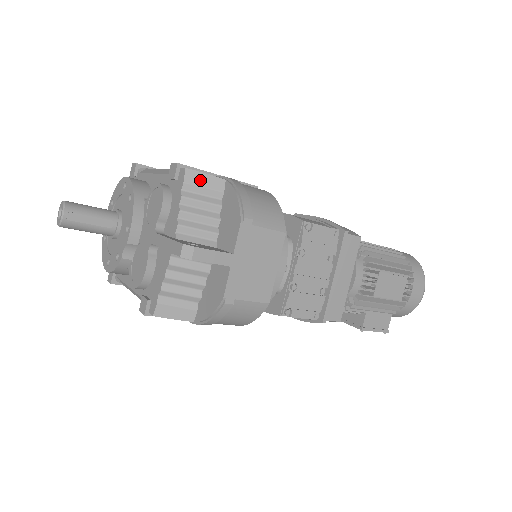
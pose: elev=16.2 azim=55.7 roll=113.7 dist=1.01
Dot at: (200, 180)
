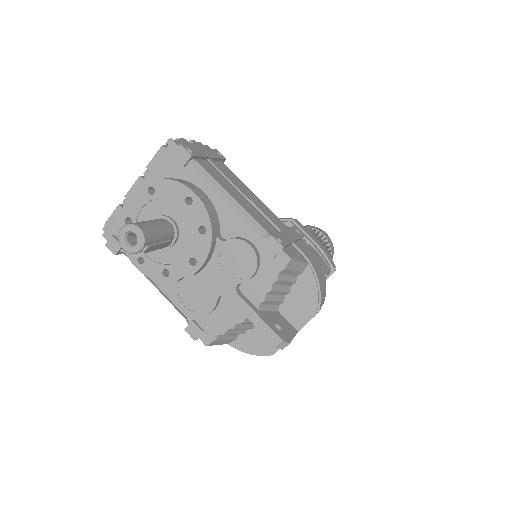
Dot at: (294, 266)
